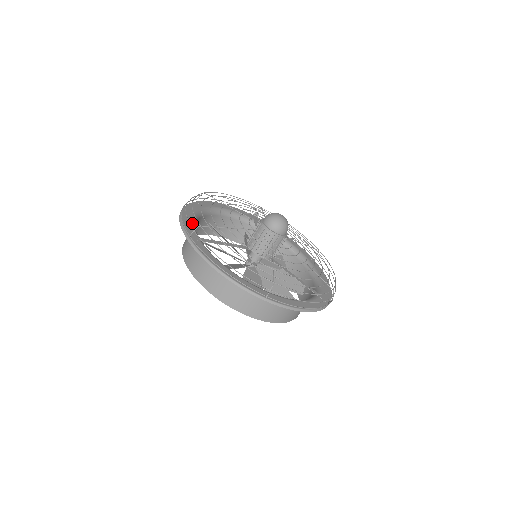
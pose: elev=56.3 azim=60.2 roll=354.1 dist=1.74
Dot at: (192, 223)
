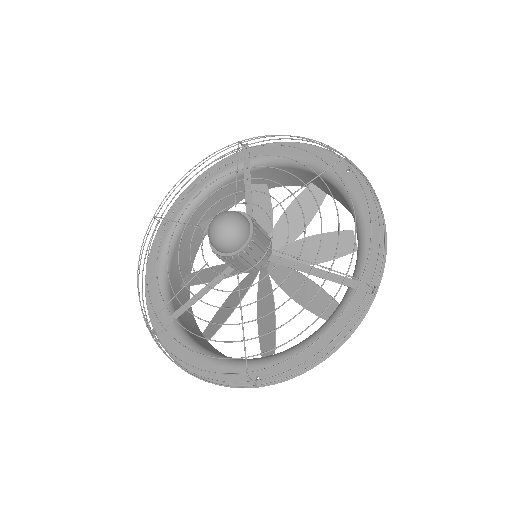
Dot at: (158, 290)
